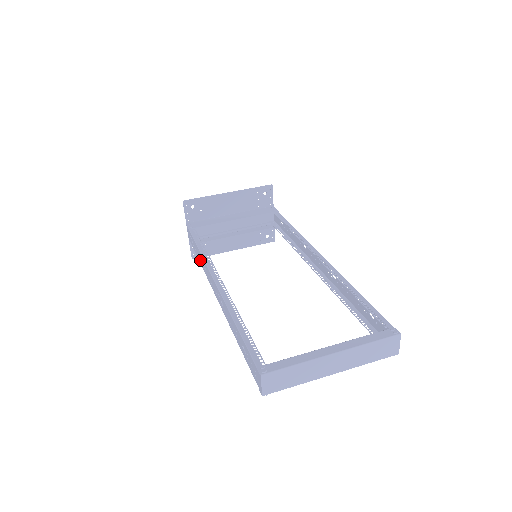
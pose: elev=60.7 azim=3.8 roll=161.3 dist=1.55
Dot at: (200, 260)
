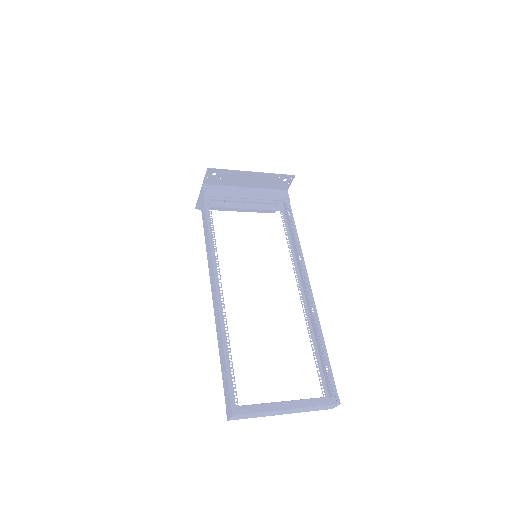
Dot at: (206, 240)
